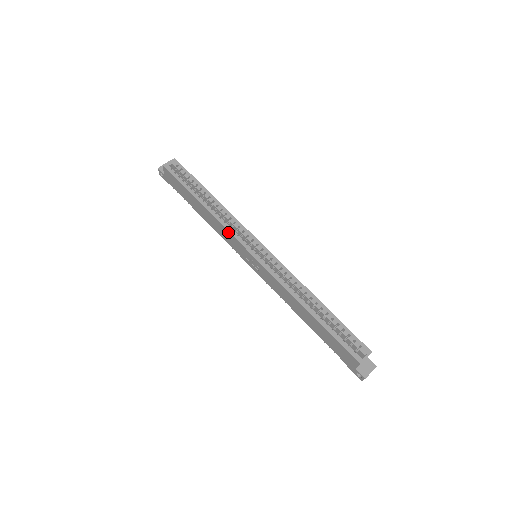
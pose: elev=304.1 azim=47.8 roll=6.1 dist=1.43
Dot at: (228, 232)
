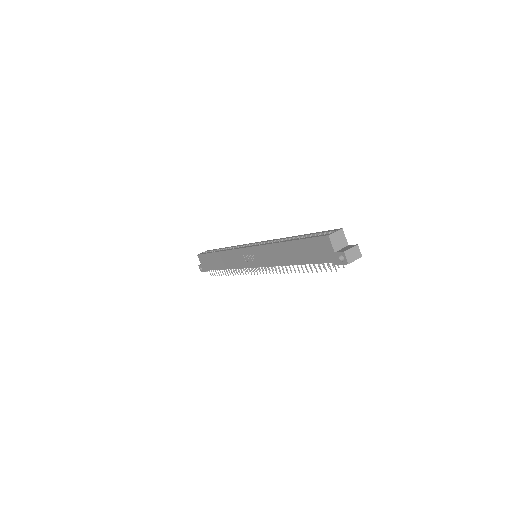
Dot at: (232, 251)
